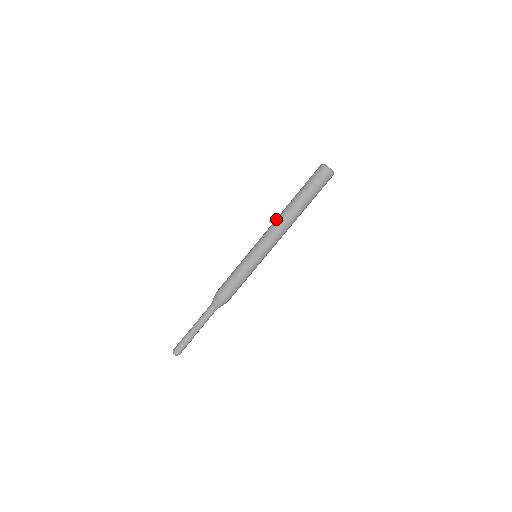
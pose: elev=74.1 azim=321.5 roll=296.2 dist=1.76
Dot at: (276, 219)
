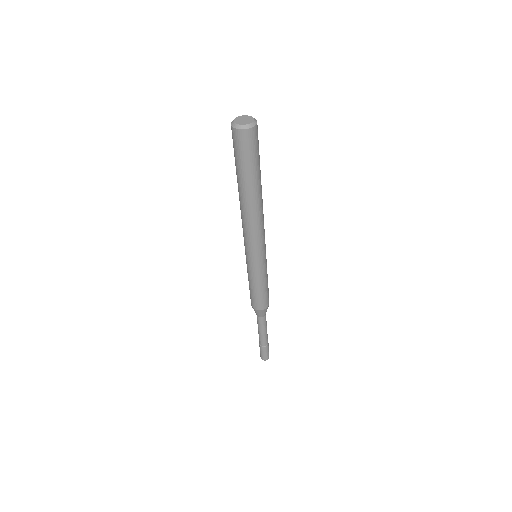
Dot at: (246, 220)
